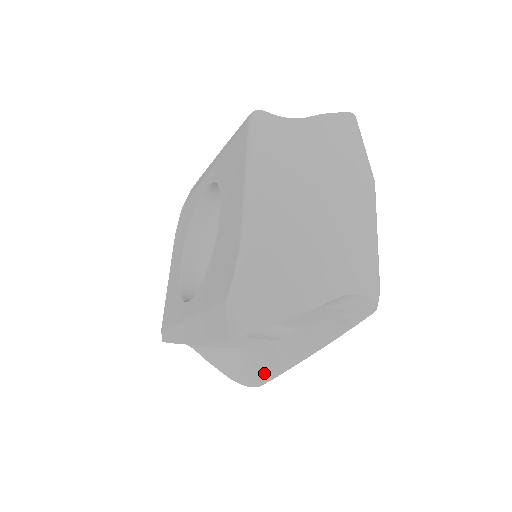
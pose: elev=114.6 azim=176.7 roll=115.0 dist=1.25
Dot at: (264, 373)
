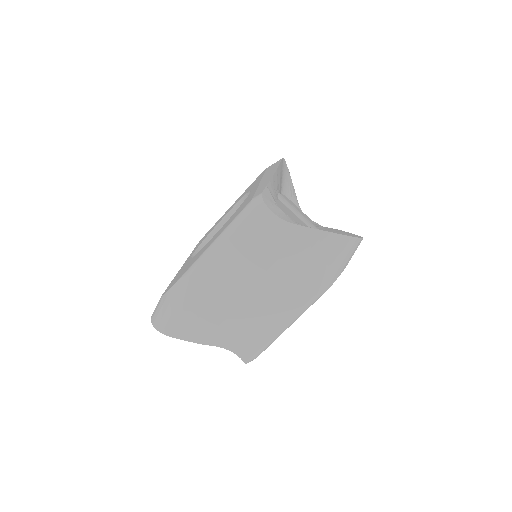
Dot at: occluded
